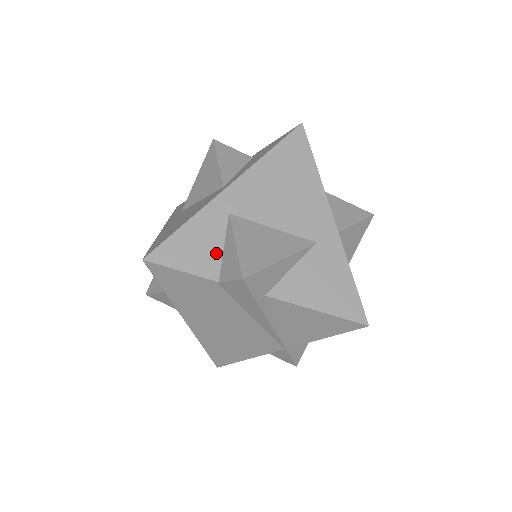
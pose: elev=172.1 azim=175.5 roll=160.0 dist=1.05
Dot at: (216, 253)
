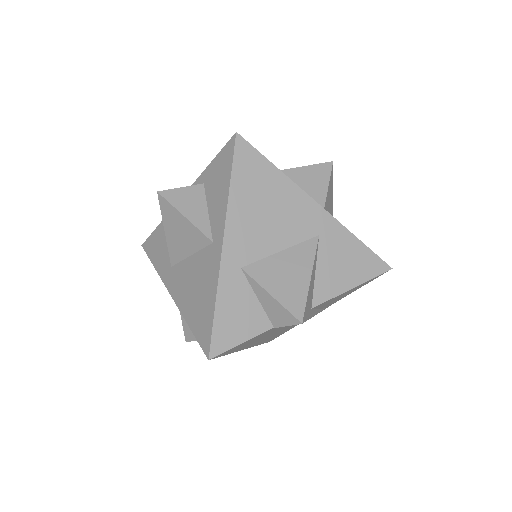
Dot at: (256, 308)
